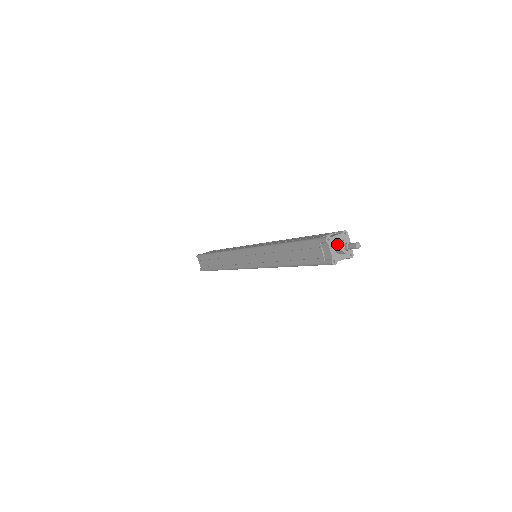
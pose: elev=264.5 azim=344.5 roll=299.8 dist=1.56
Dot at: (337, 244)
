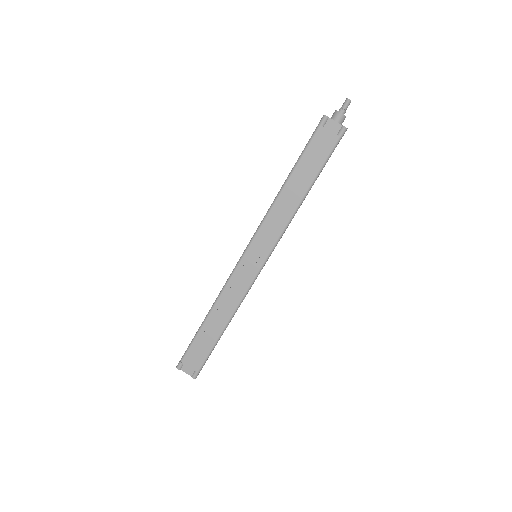
Dot at: (334, 116)
